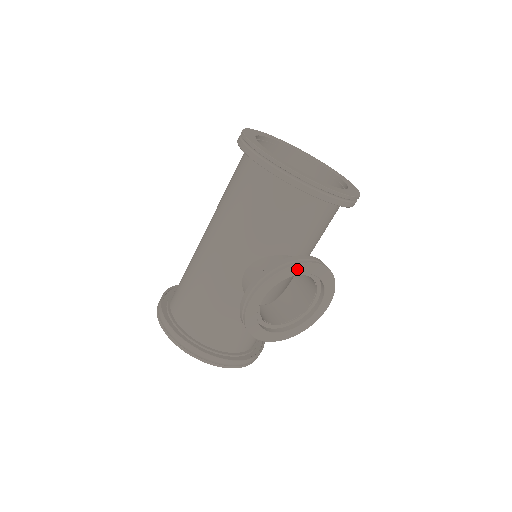
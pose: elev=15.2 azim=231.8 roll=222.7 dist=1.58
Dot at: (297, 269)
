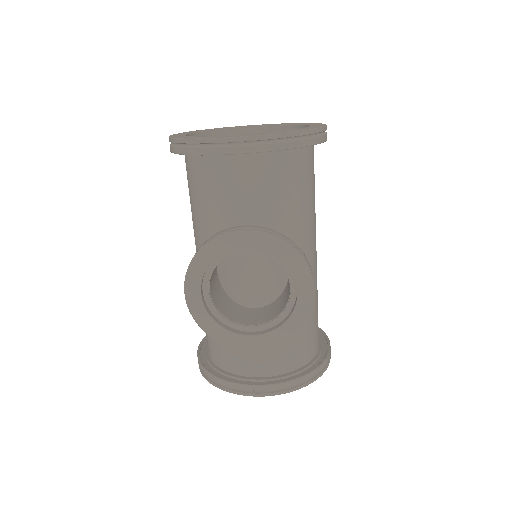
Dot at: (219, 244)
